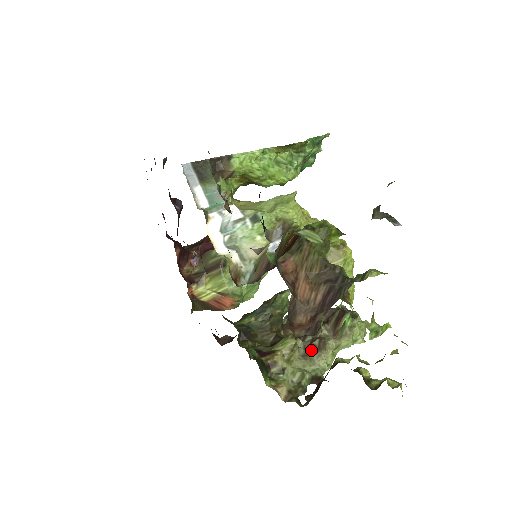
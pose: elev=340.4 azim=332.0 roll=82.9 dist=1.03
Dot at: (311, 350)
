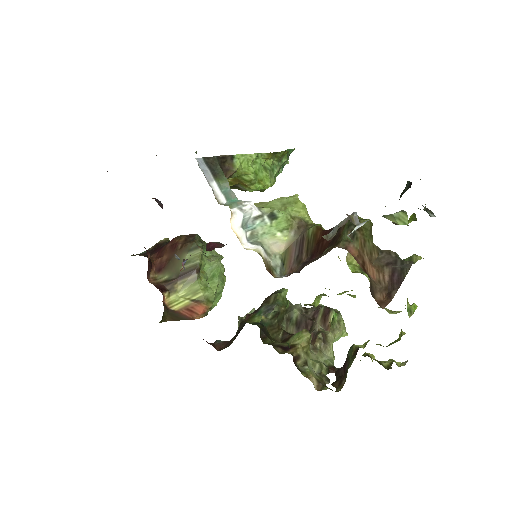
Dot at: (318, 343)
